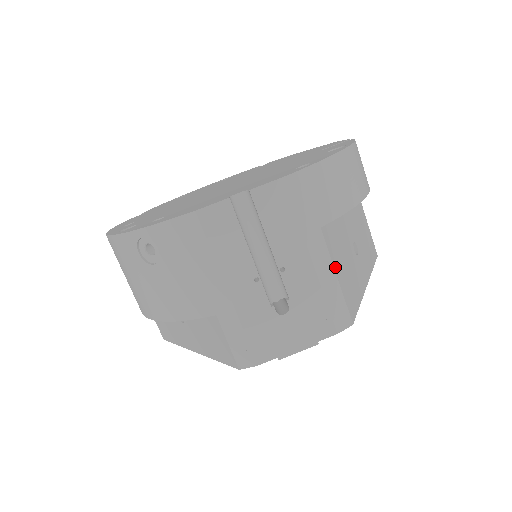
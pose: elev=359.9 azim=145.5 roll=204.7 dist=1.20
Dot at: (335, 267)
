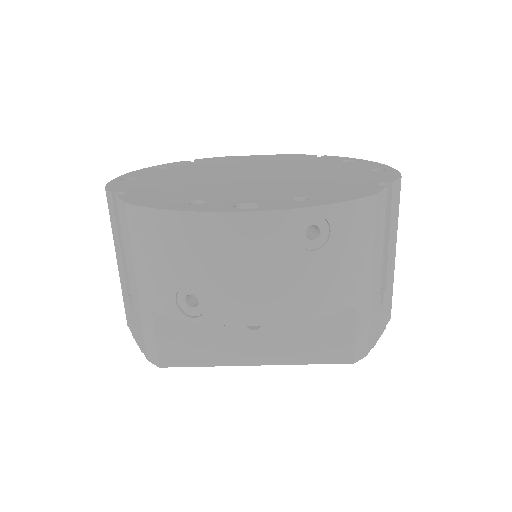
Dot at: occluded
